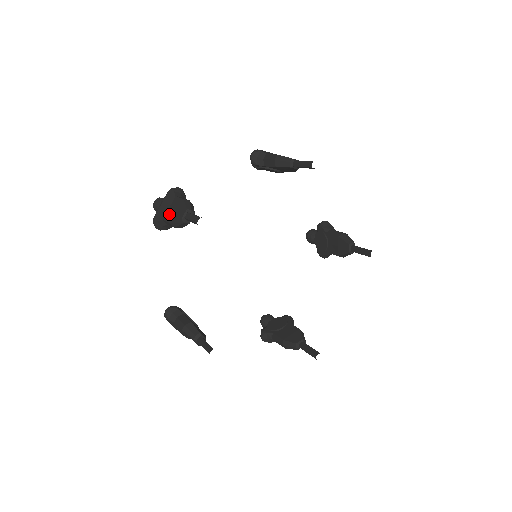
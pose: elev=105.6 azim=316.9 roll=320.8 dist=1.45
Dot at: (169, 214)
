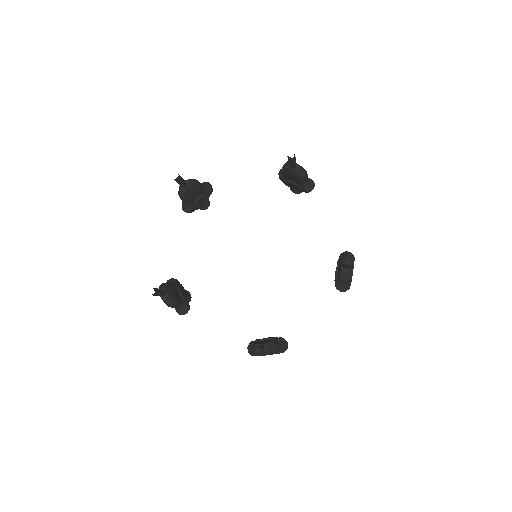
Dot at: occluded
